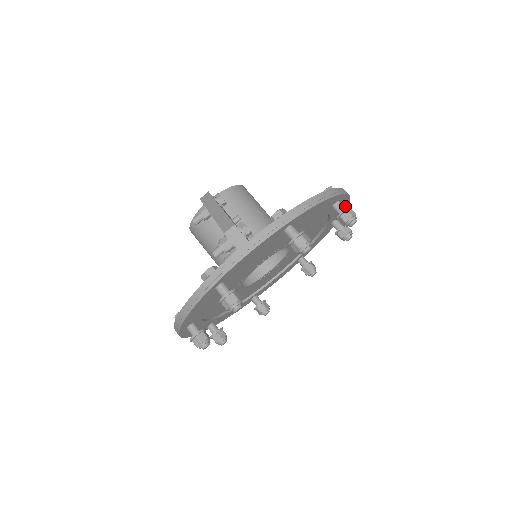
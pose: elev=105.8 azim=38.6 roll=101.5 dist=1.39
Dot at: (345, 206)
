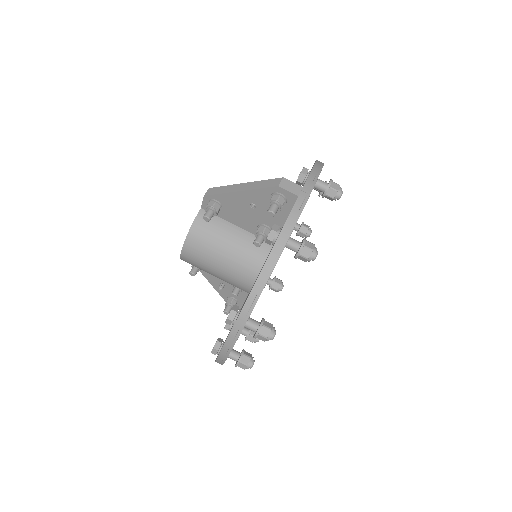
Dot at: occluded
